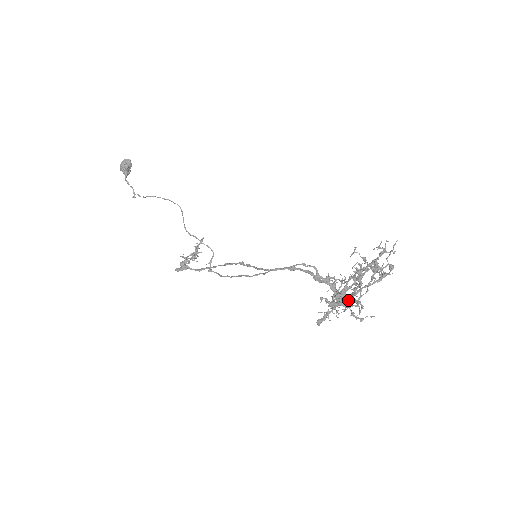
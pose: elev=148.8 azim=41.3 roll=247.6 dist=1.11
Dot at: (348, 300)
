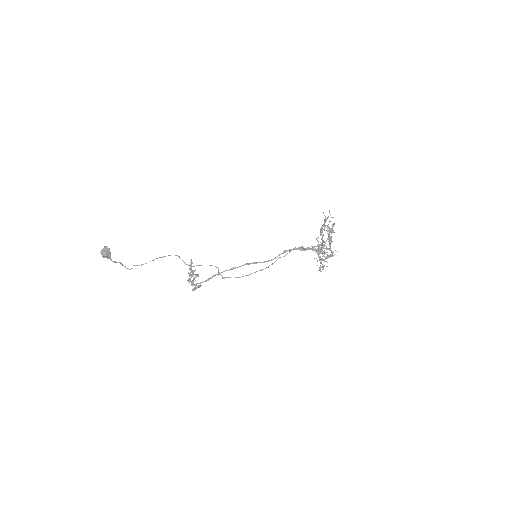
Dot at: (322, 250)
